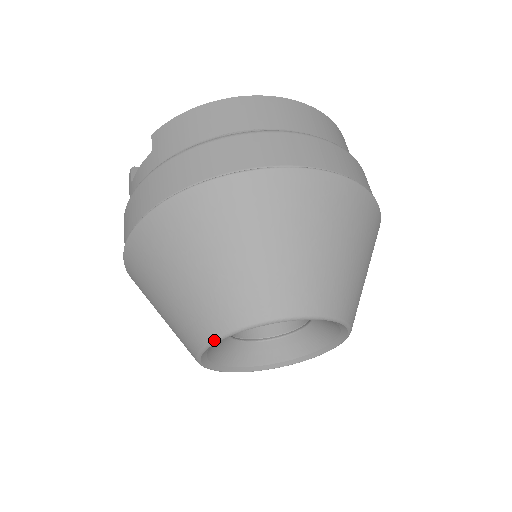
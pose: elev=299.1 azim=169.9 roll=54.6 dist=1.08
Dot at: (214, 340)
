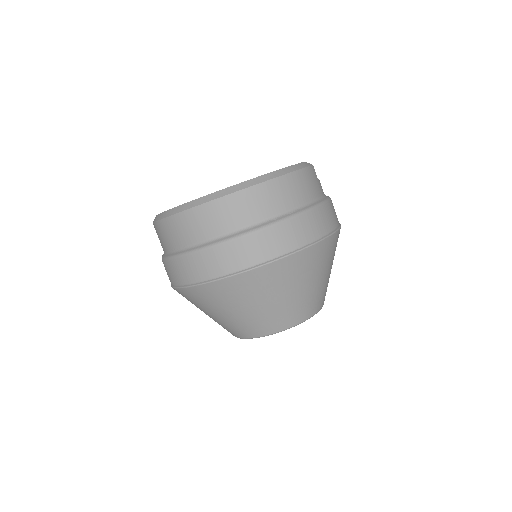
Dot at: occluded
